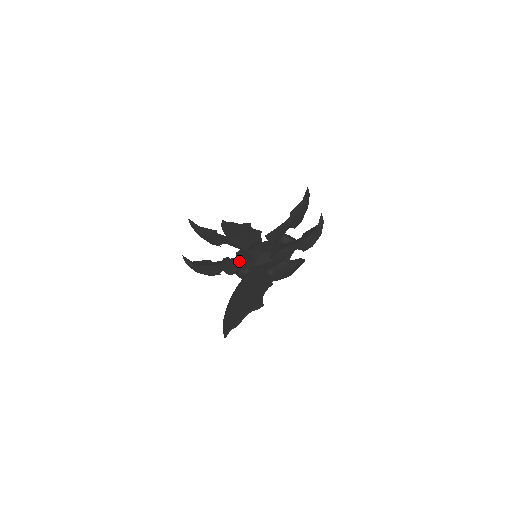
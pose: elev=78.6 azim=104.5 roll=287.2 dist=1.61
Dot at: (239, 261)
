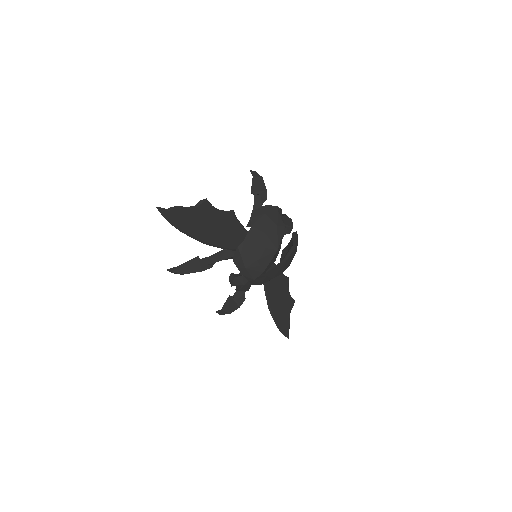
Dot at: (224, 250)
